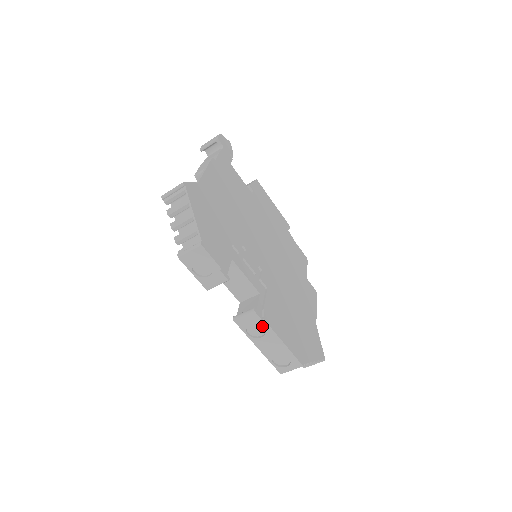
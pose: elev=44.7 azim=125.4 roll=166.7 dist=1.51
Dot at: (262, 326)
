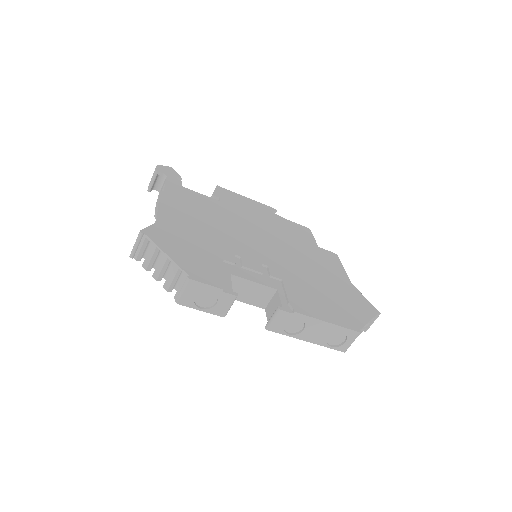
Dot at: (297, 319)
